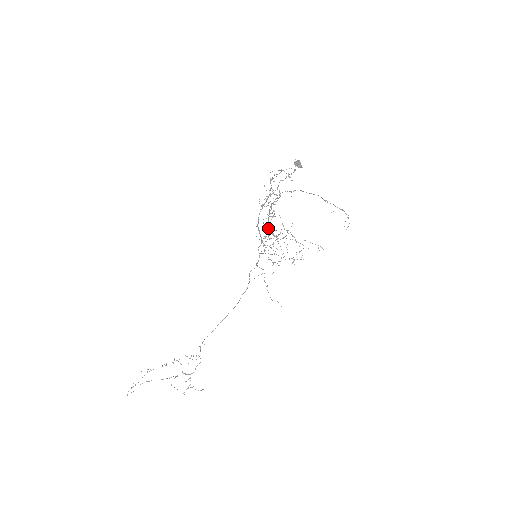
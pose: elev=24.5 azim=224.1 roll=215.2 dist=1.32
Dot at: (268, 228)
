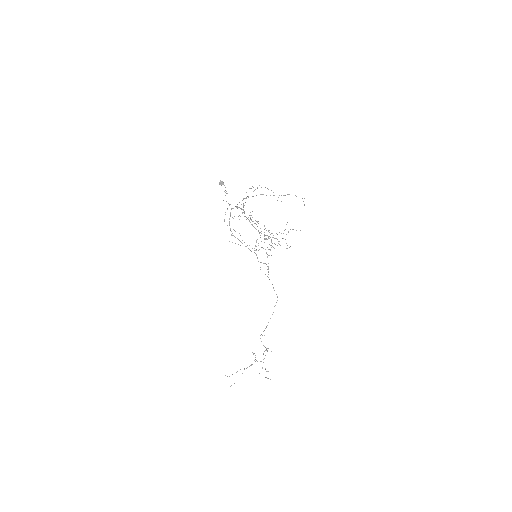
Dot at: (259, 233)
